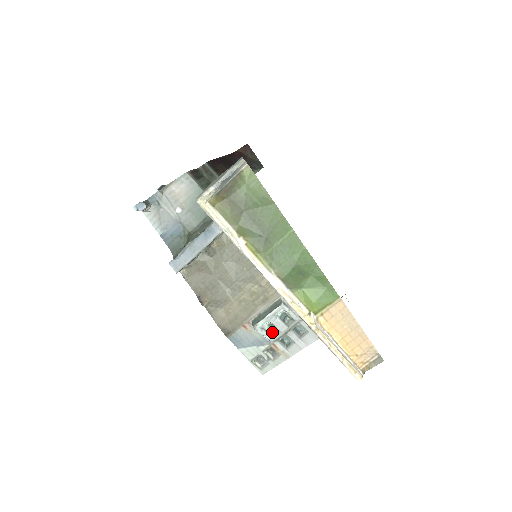
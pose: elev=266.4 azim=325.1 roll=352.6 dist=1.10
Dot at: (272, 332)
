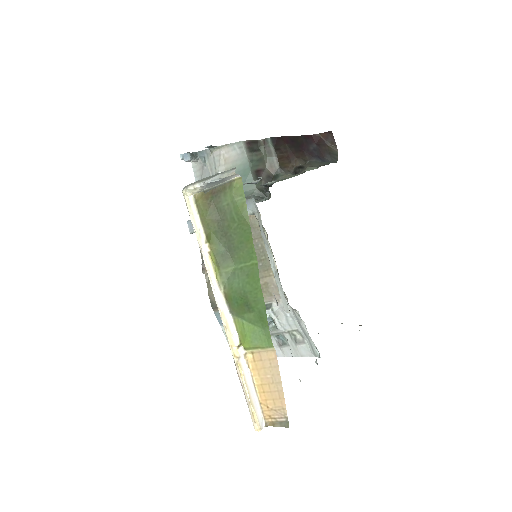
Dot at: occluded
